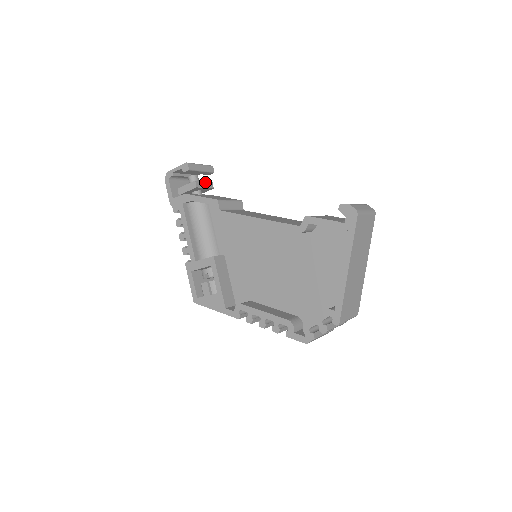
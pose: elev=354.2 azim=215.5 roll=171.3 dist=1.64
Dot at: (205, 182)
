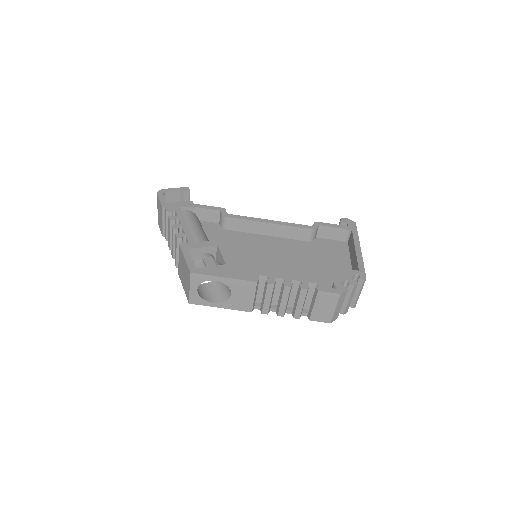
Dot at: occluded
